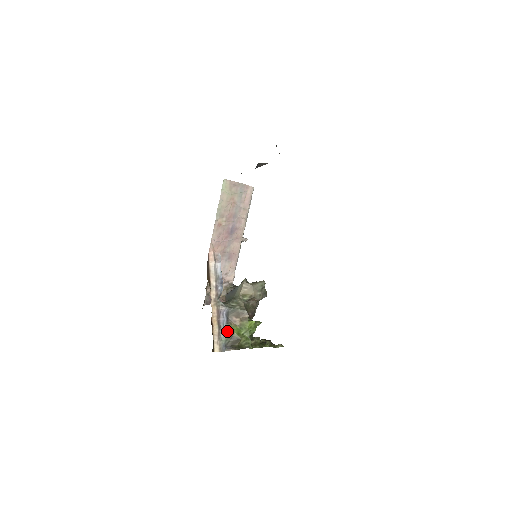
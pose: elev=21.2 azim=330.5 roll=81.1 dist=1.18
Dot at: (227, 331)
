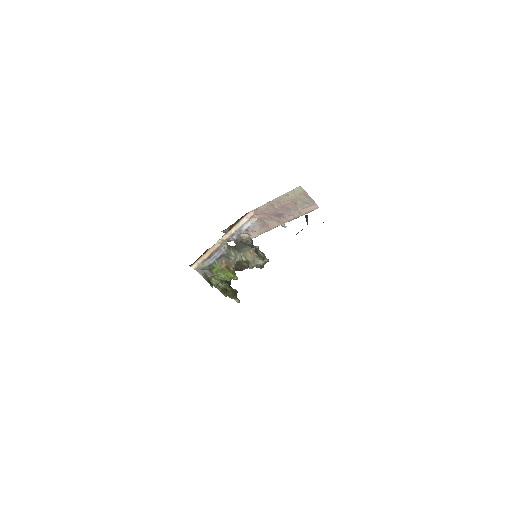
Dot at: (212, 263)
